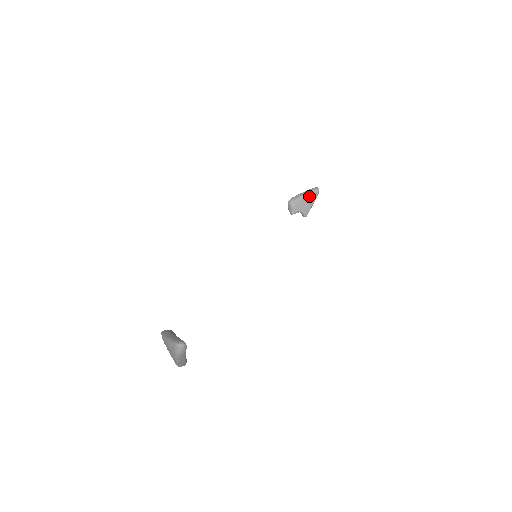
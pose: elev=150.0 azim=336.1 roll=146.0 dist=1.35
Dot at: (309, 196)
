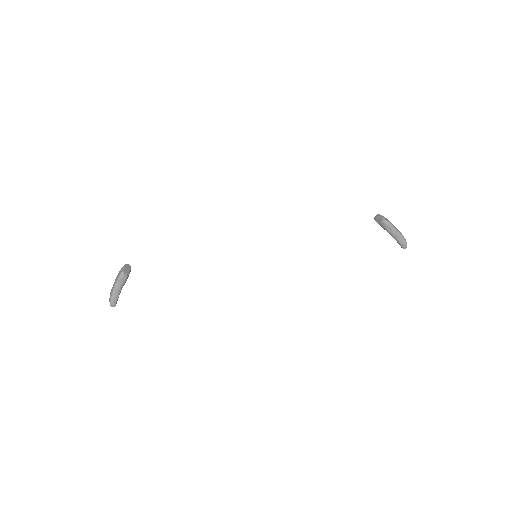
Dot at: (395, 239)
